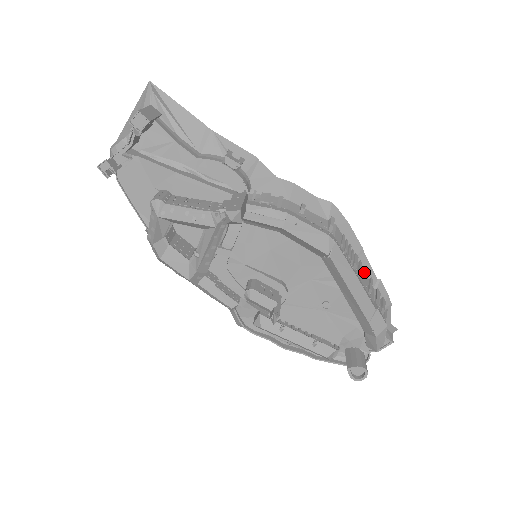
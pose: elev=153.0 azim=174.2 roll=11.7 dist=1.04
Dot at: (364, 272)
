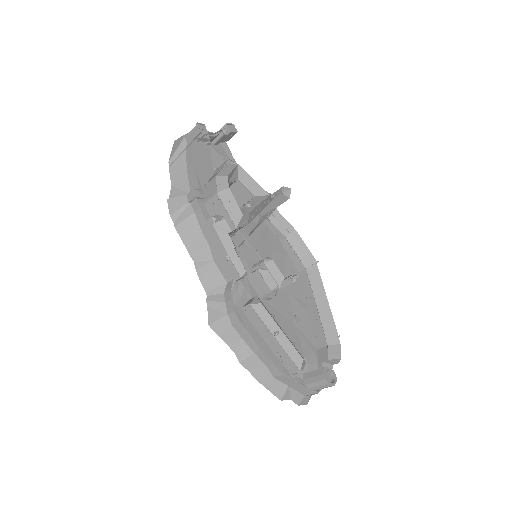
Dot at: occluded
